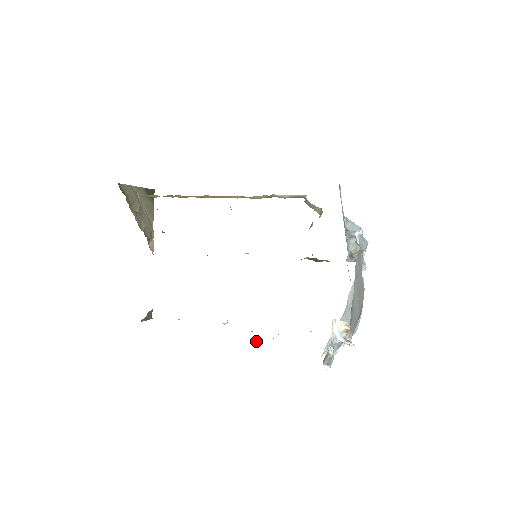
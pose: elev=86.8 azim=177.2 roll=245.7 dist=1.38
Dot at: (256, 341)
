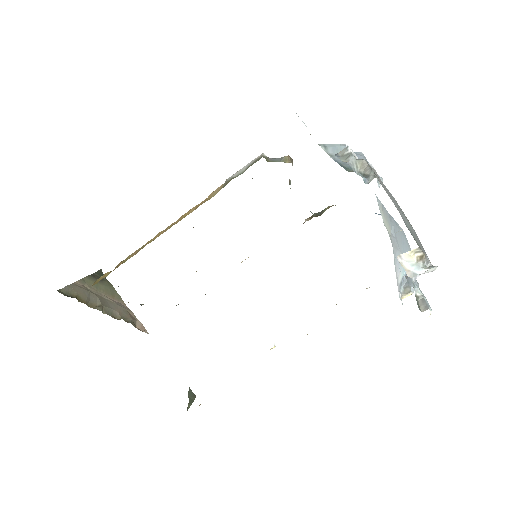
Dot at: occluded
